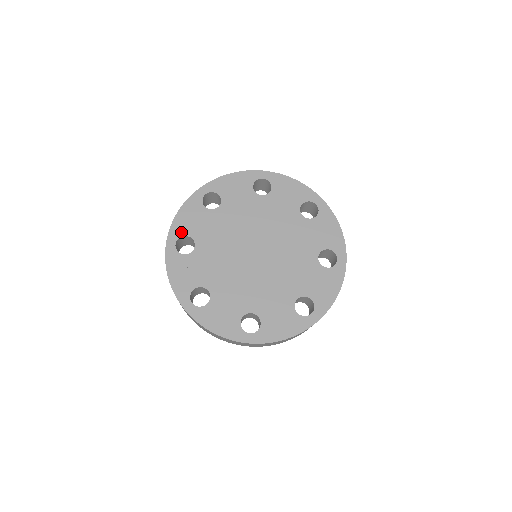
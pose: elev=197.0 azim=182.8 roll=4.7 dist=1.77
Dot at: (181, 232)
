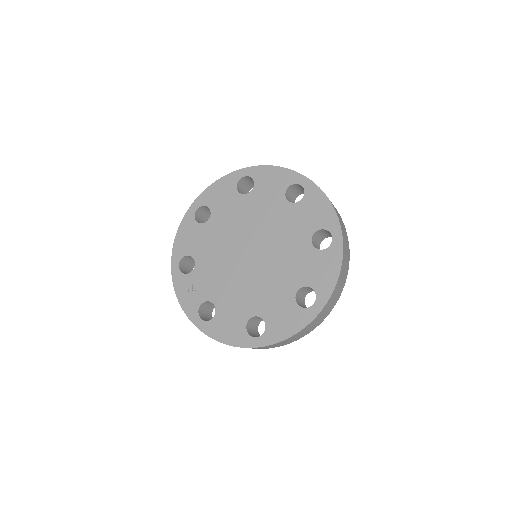
Dot at: (181, 253)
